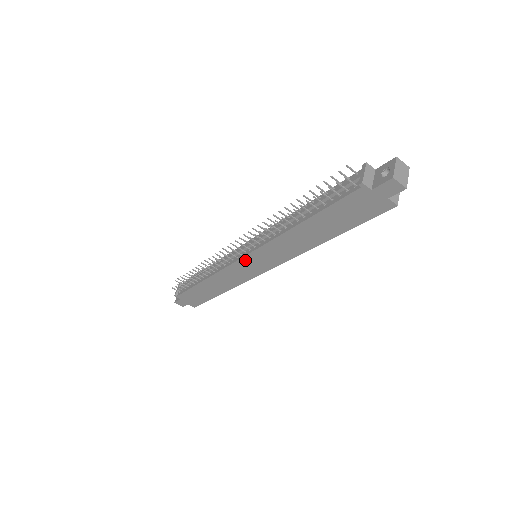
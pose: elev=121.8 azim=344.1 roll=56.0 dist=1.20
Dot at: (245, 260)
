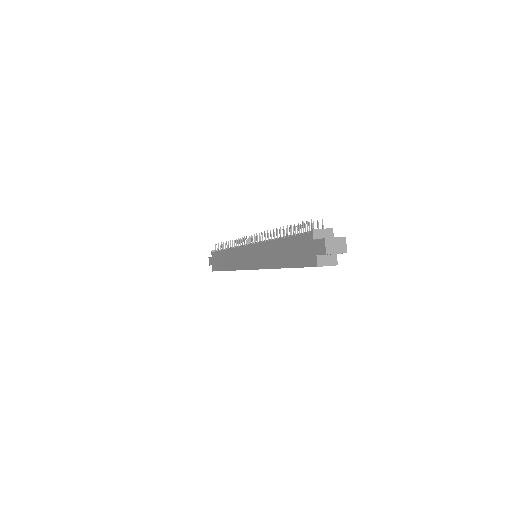
Dot at: (247, 249)
